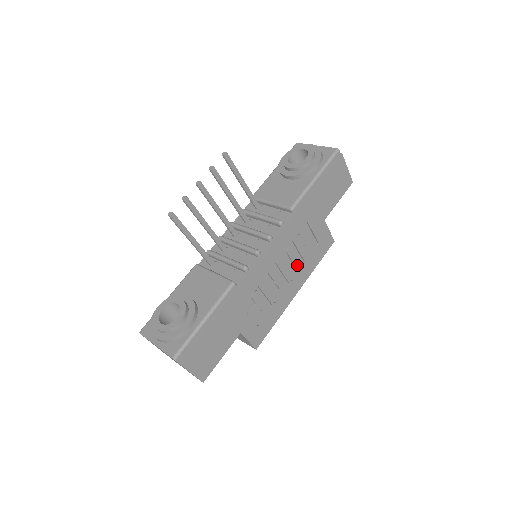
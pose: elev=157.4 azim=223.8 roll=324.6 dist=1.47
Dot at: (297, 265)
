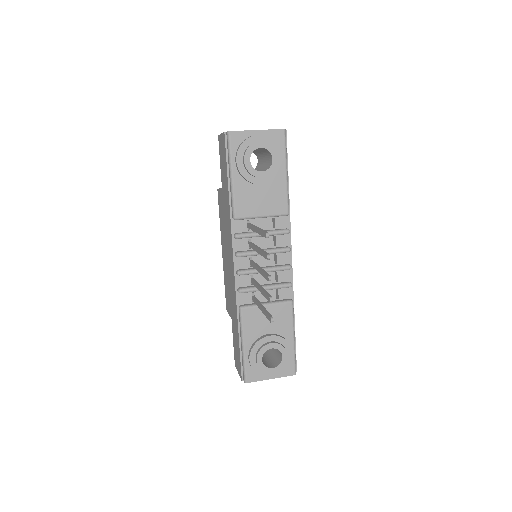
Dot at: occluded
